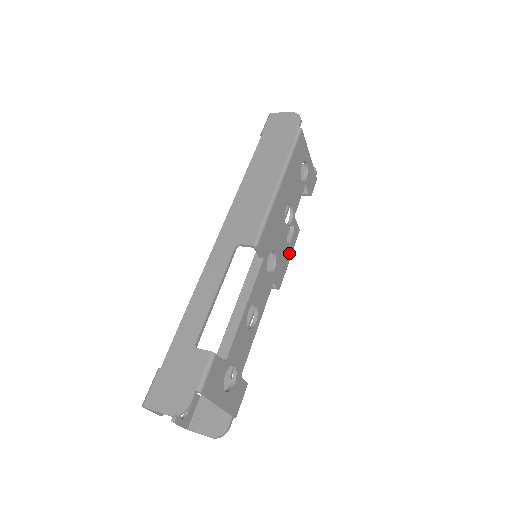
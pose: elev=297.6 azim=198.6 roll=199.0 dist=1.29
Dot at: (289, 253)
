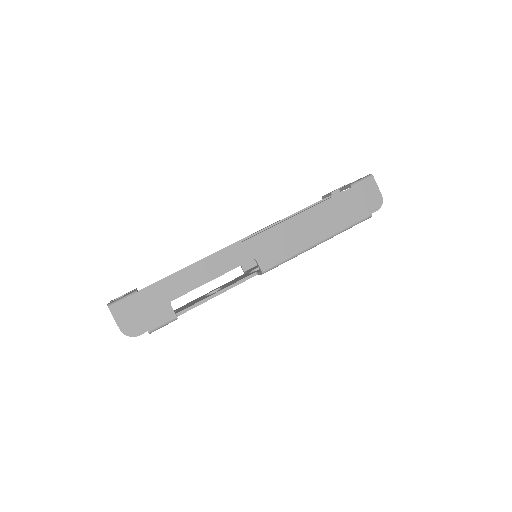
Dot at: occluded
